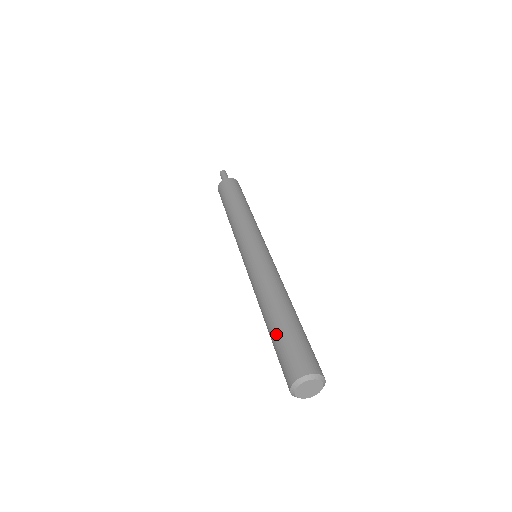
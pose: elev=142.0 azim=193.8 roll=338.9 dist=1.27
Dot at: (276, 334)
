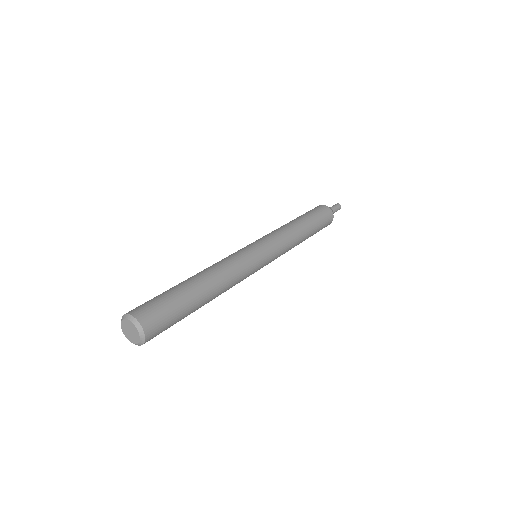
Dot at: (173, 288)
